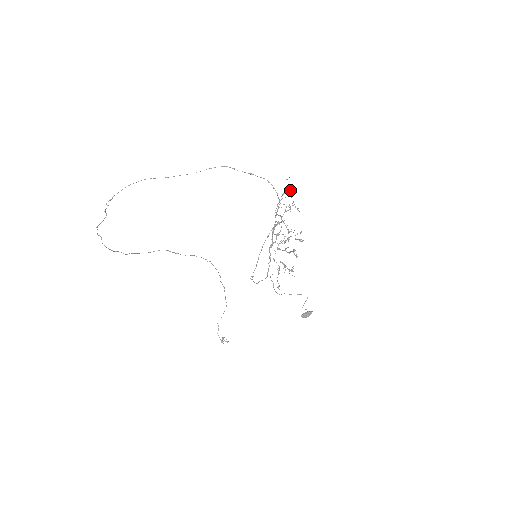
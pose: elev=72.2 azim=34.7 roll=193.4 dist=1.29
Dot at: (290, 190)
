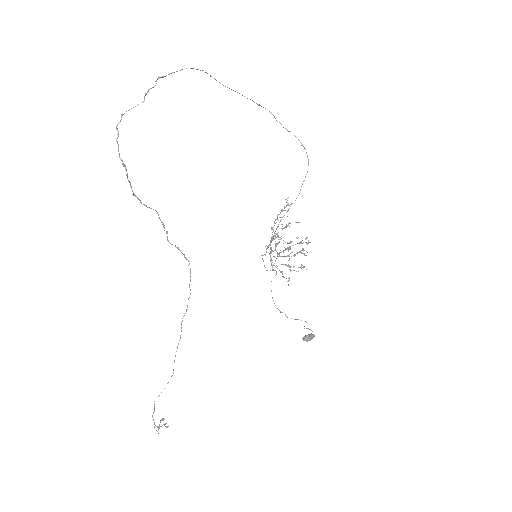
Dot at: occluded
